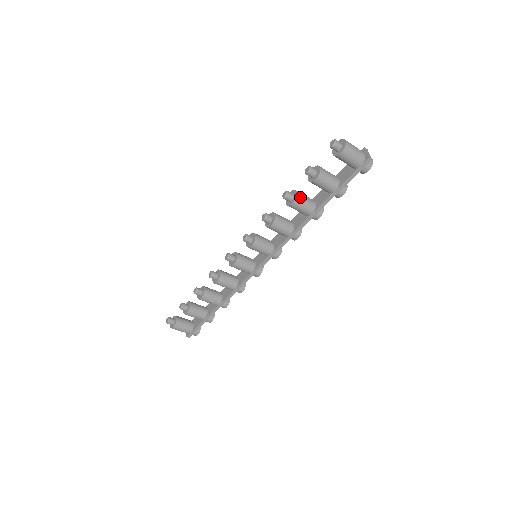
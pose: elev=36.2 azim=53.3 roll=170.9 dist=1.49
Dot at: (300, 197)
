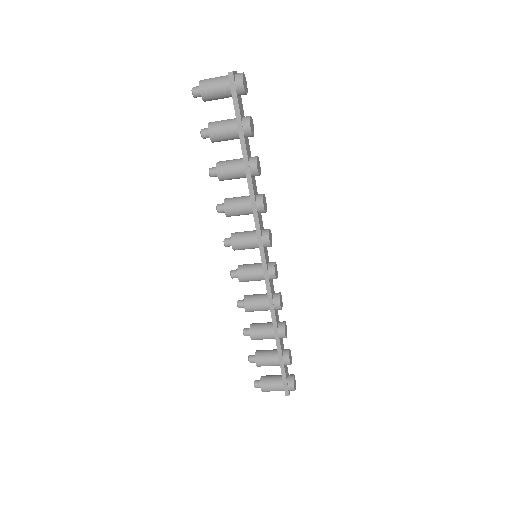
Dot at: (221, 163)
